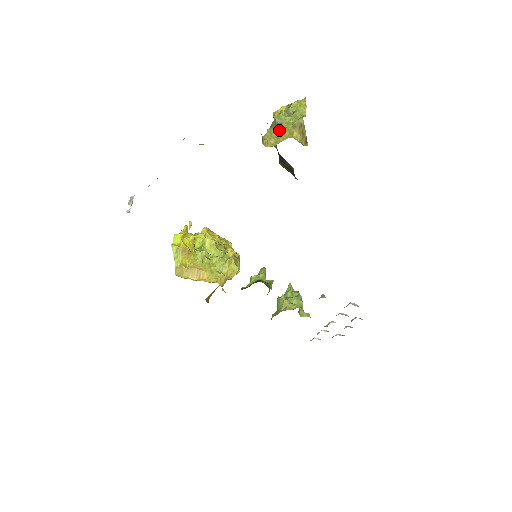
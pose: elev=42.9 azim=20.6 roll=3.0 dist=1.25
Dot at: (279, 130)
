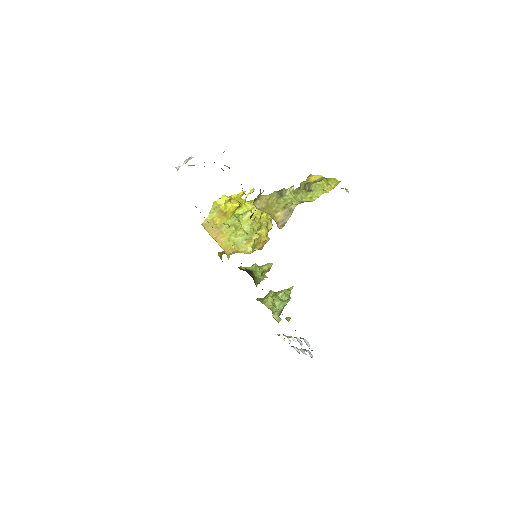
Dot at: (274, 201)
